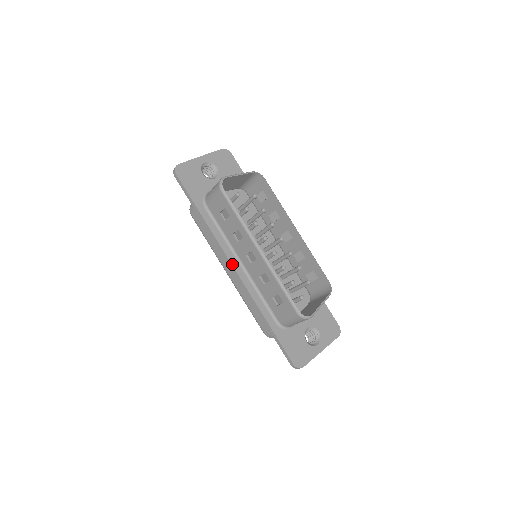
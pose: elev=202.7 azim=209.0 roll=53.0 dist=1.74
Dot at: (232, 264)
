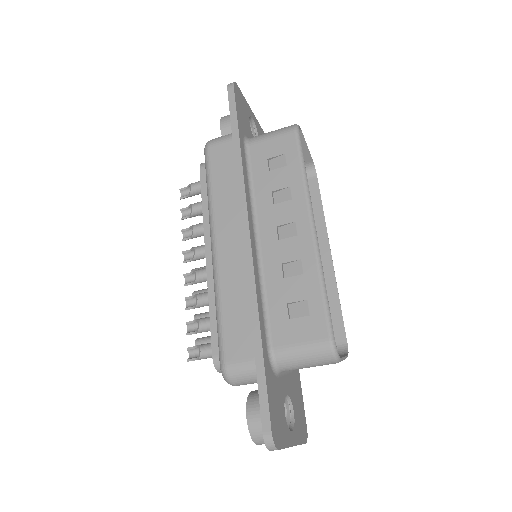
Dot at: (249, 226)
